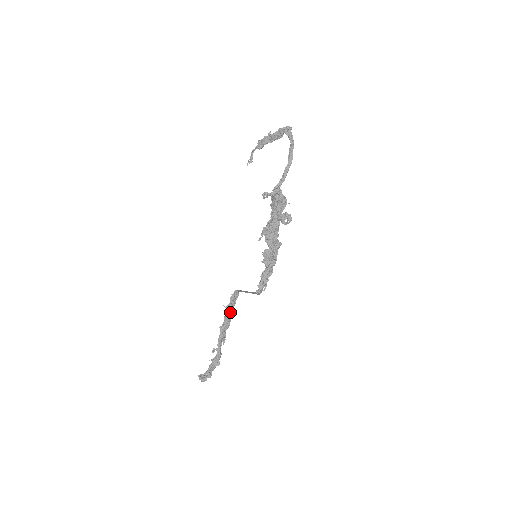
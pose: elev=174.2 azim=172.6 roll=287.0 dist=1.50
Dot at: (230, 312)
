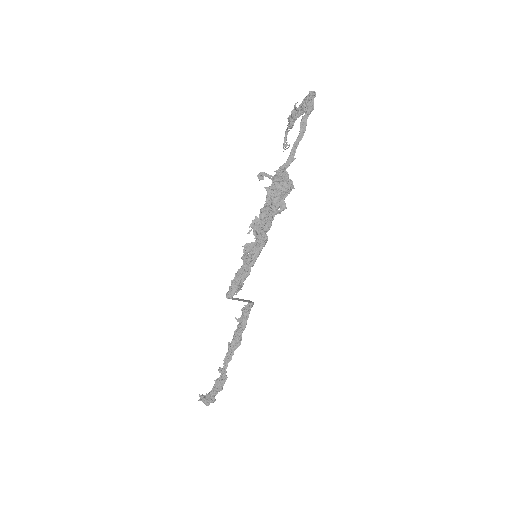
Dot at: (241, 327)
